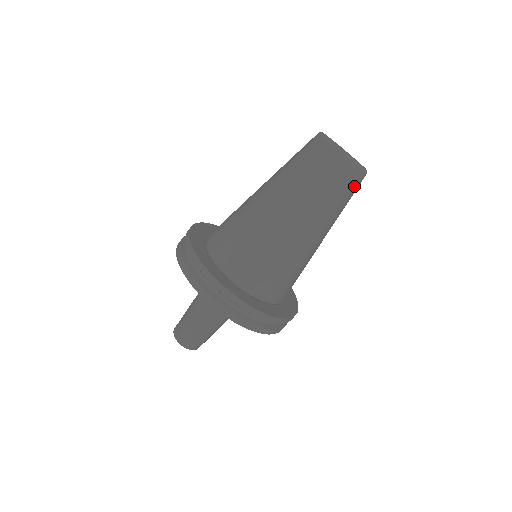
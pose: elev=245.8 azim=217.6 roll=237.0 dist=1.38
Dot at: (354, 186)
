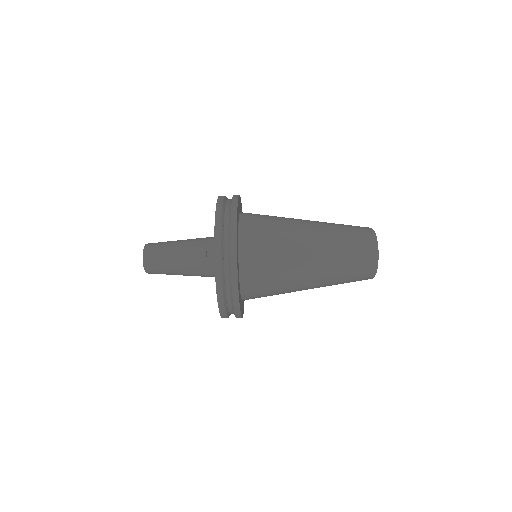
Dot at: (361, 278)
